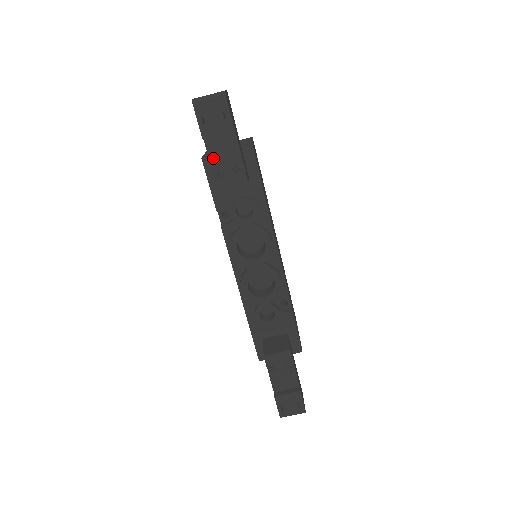
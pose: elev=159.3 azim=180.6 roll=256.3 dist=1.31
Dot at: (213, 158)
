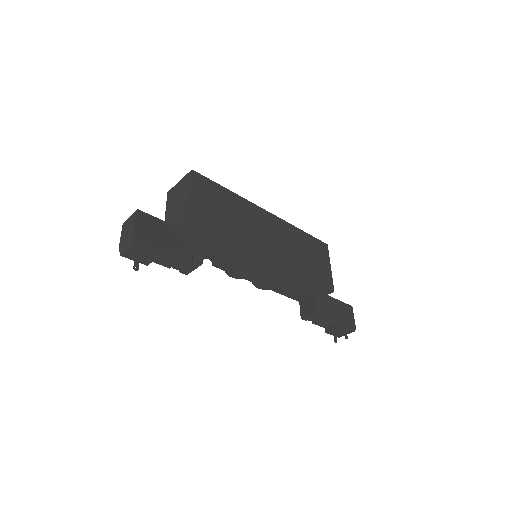
Dot at: (166, 264)
